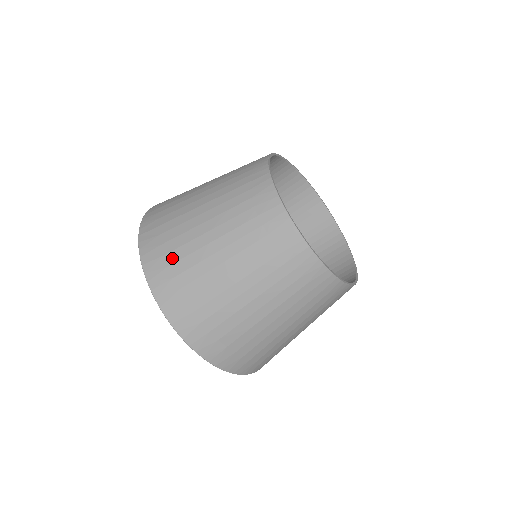
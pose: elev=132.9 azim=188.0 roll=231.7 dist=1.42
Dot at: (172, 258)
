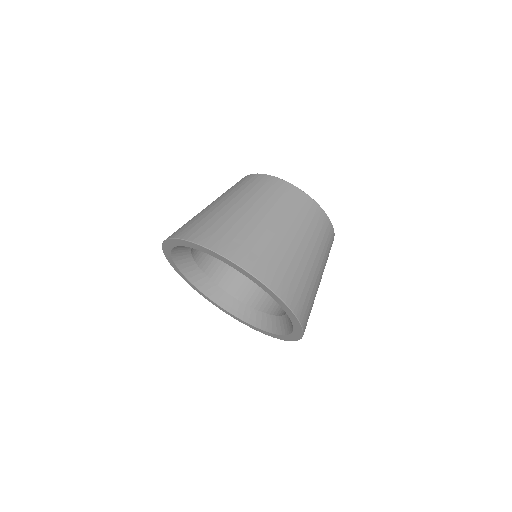
Dot at: (232, 234)
